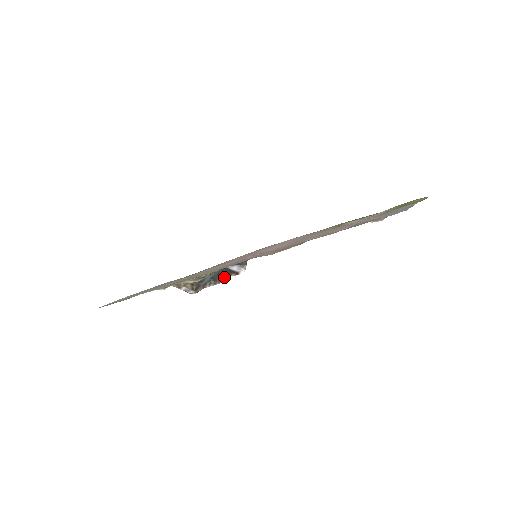
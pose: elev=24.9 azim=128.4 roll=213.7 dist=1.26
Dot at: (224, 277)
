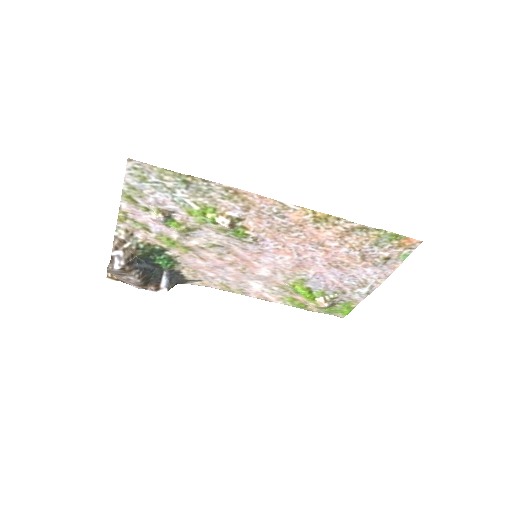
Dot at: (147, 281)
